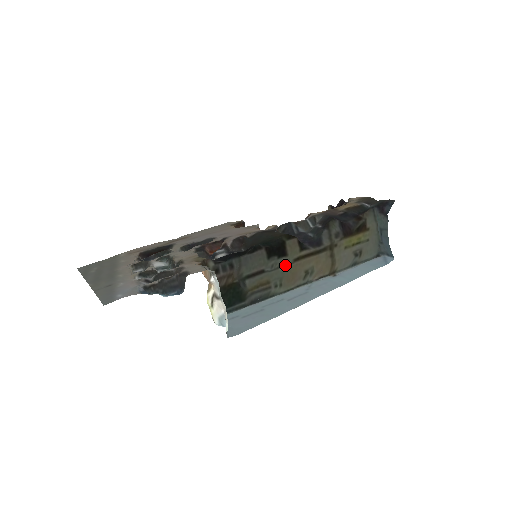
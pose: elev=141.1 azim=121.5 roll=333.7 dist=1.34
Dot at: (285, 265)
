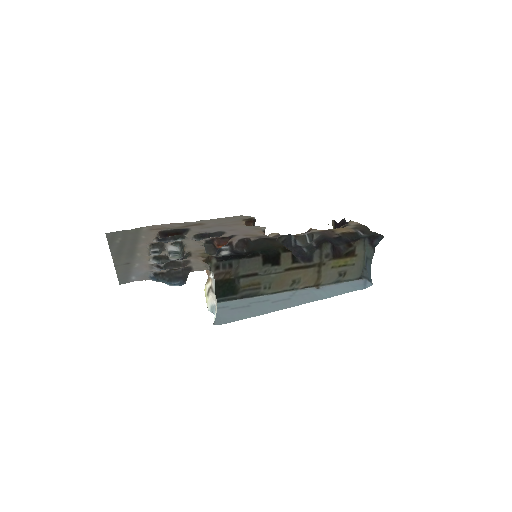
Dot at: (276, 272)
